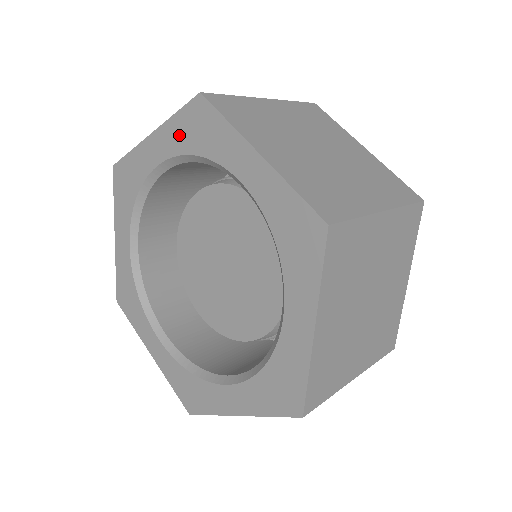
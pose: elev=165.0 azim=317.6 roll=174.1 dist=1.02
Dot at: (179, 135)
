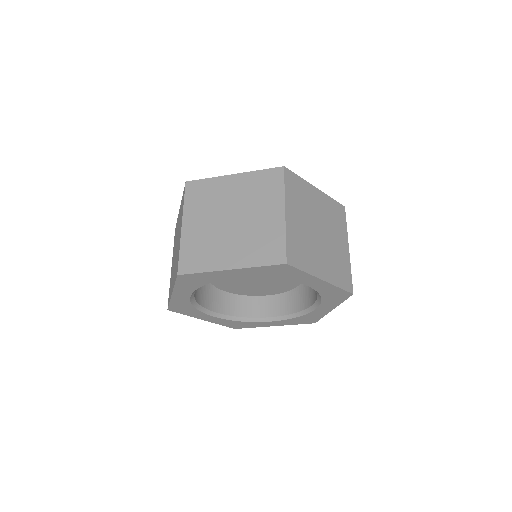
Dot at: (187, 287)
